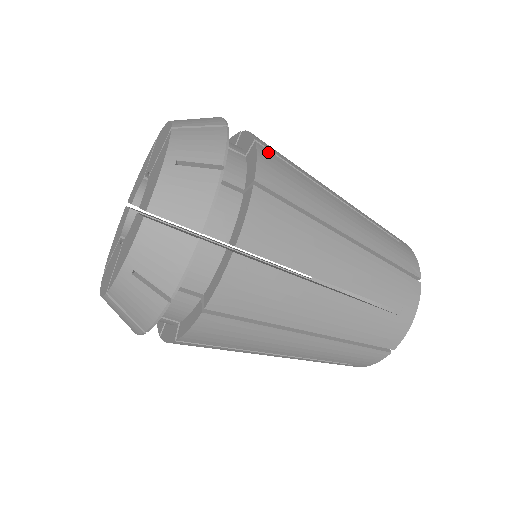
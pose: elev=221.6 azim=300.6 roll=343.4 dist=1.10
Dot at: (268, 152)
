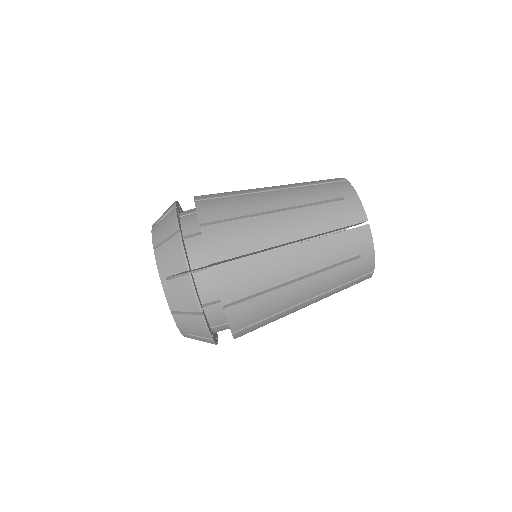
Dot at: occluded
